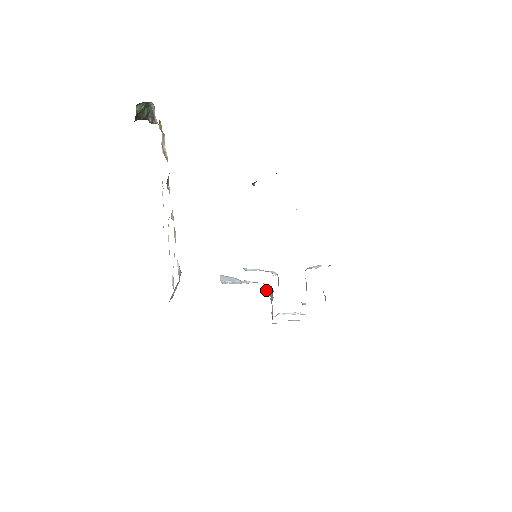
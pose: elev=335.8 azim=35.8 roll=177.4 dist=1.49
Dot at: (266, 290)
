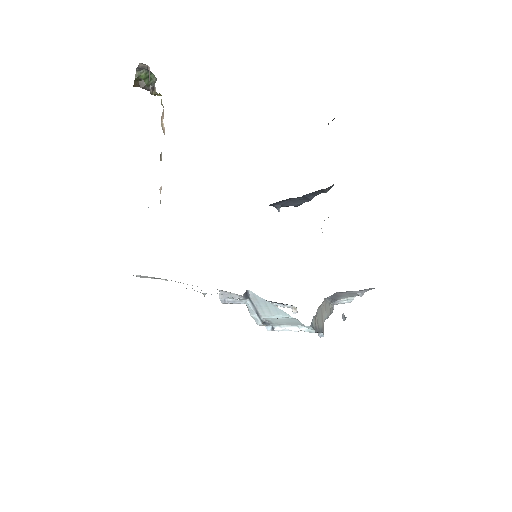
Dot at: occluded
